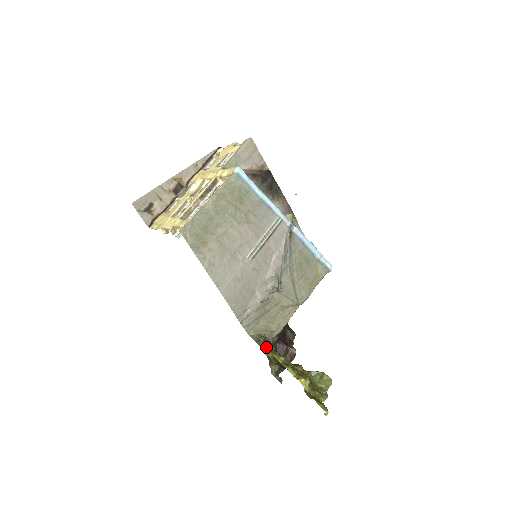
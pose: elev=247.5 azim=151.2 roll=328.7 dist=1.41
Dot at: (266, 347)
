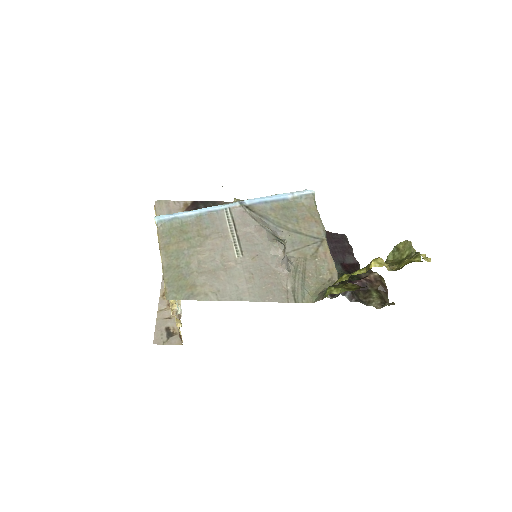
Dot at: (332, 290)
